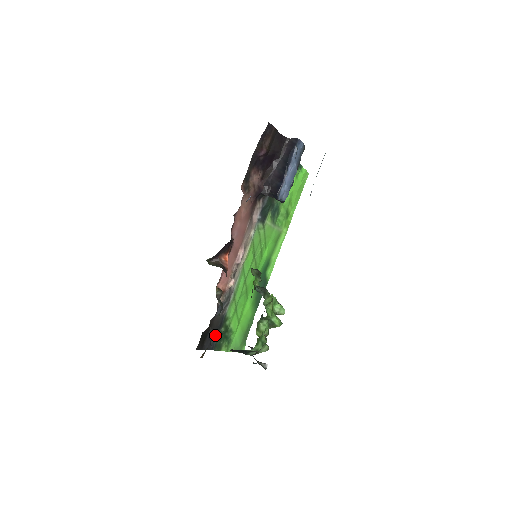
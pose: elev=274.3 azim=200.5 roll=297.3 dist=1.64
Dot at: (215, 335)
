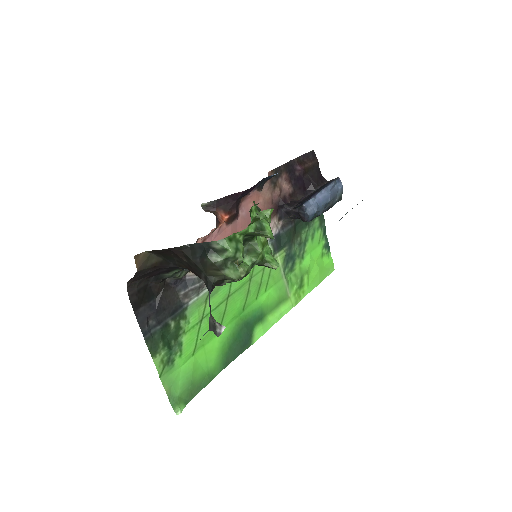
Dot at: (160, 317)
